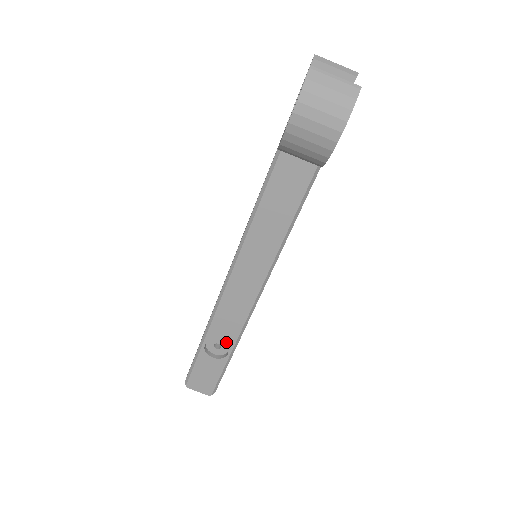
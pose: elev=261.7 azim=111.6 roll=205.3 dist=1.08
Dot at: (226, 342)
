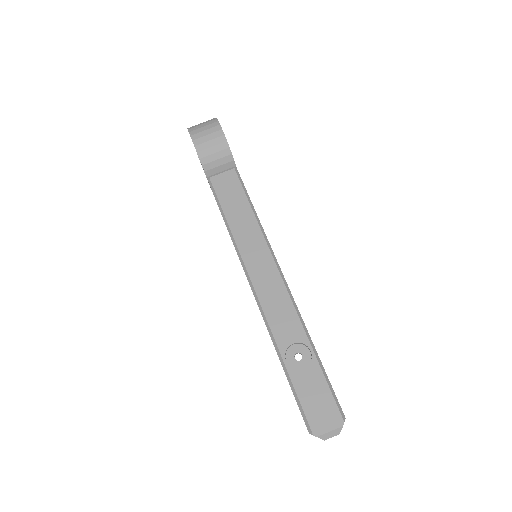
Dot at: (298, 339)
